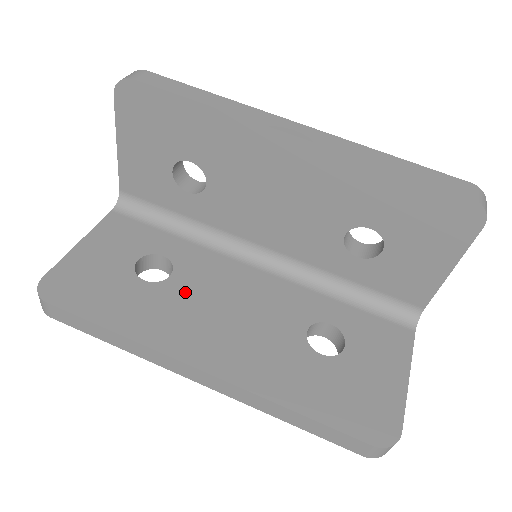
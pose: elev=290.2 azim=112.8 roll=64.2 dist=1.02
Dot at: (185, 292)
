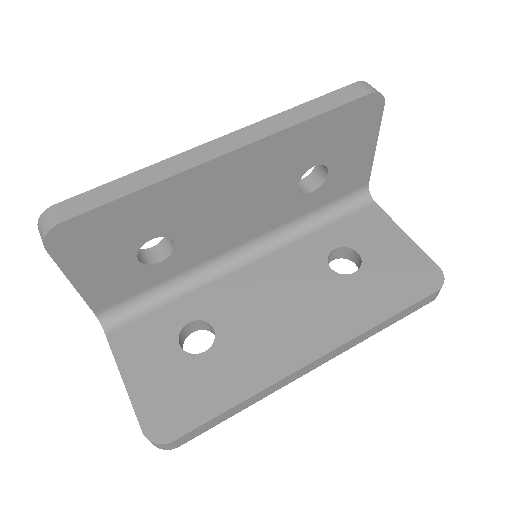
Dot at: (238, 328)
